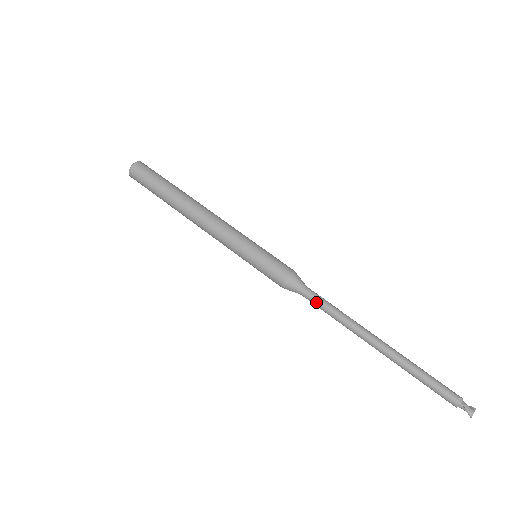
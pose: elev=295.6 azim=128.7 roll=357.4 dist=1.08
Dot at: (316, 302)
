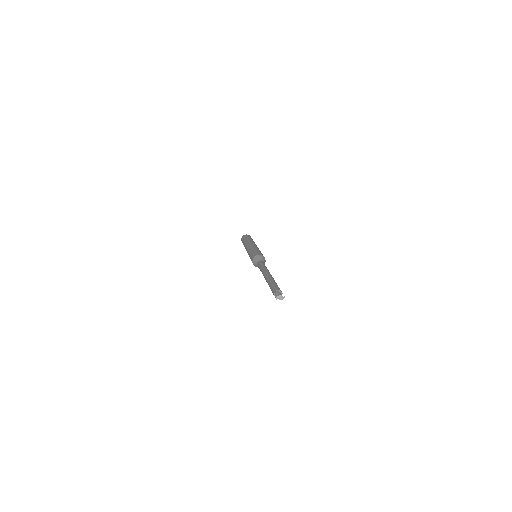
Dot at: (259, 265)
